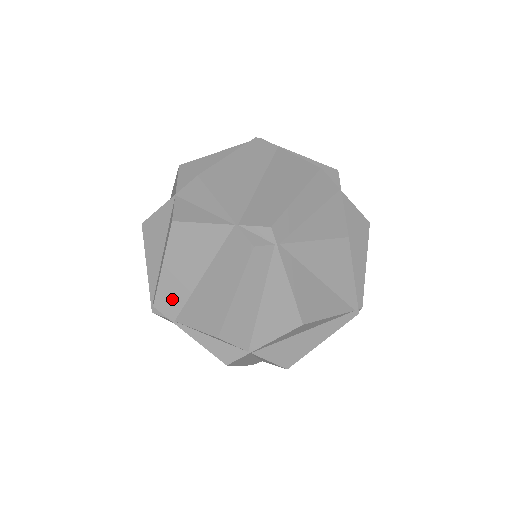
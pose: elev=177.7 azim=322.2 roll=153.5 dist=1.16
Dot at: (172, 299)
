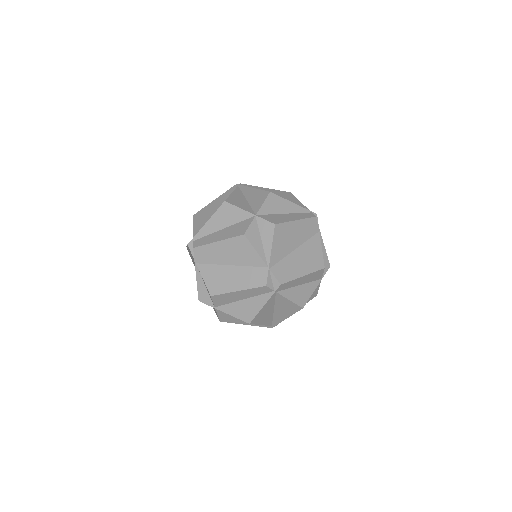
Dot at: (206, 256)
